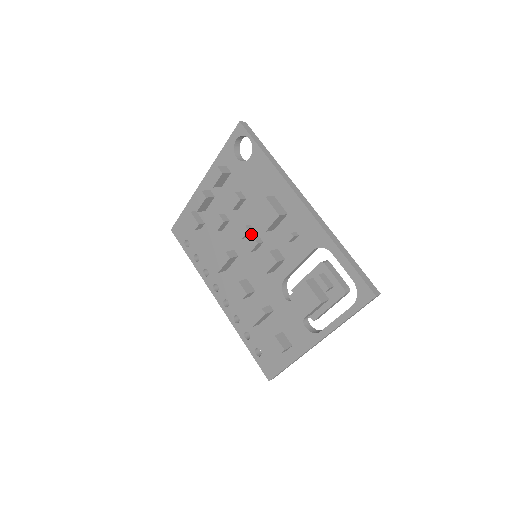
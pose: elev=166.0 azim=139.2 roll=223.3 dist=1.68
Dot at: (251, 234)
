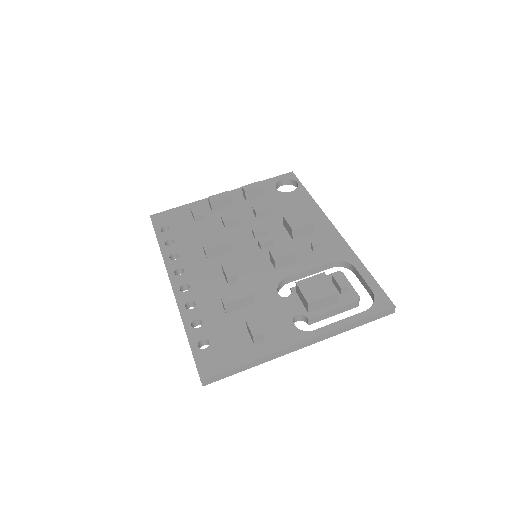
Dot at: occluded
